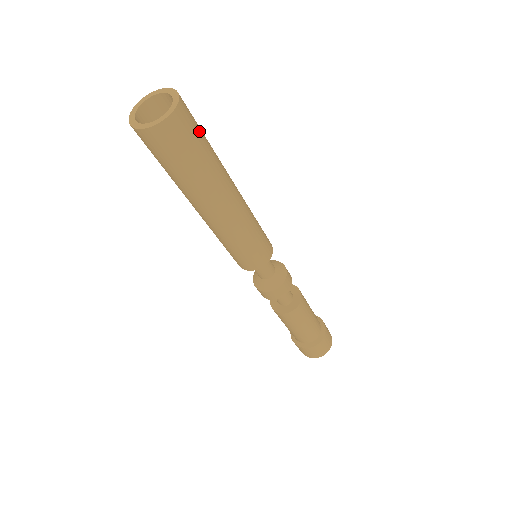
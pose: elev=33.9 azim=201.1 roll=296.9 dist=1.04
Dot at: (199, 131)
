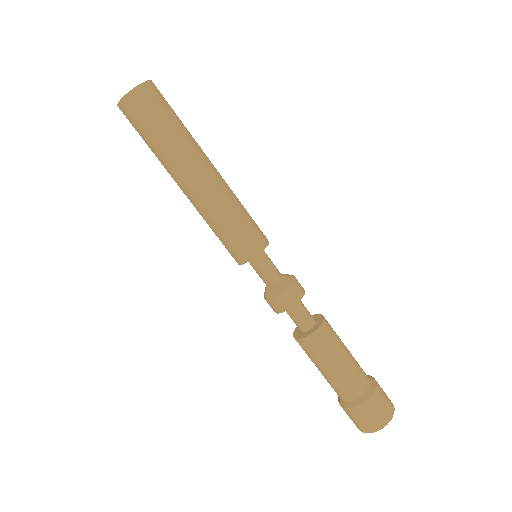
Dot at: (171, 108)
